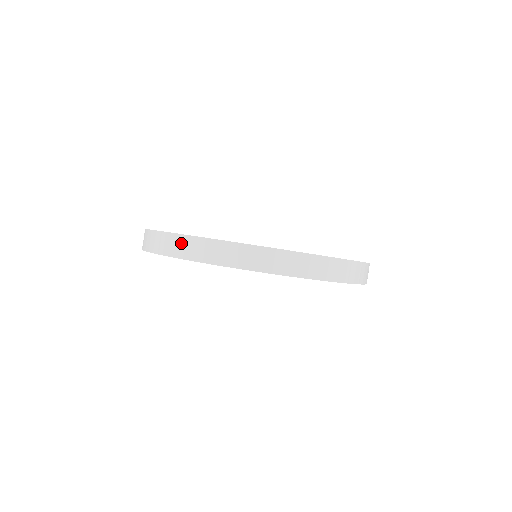
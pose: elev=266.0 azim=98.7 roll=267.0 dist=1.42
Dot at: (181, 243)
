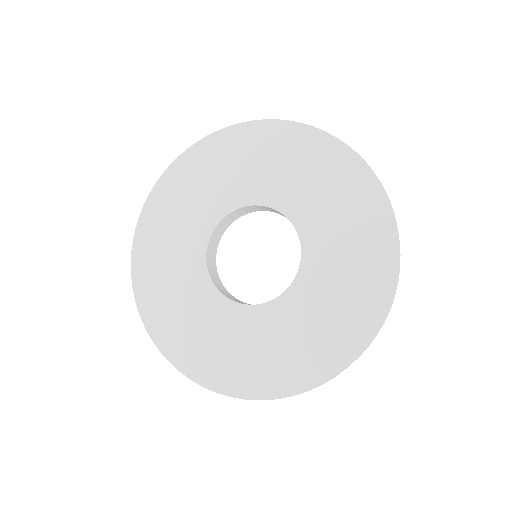
Dot at: occluded
